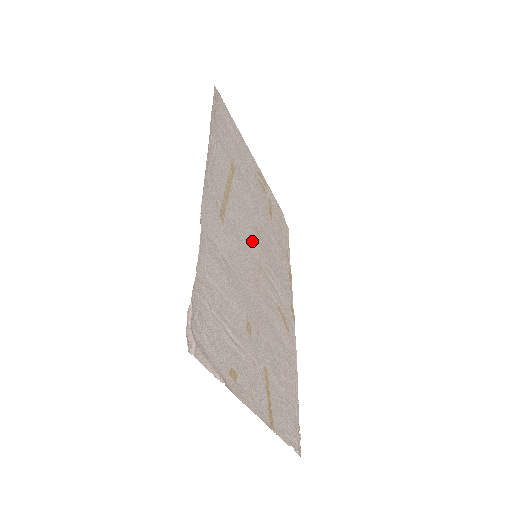
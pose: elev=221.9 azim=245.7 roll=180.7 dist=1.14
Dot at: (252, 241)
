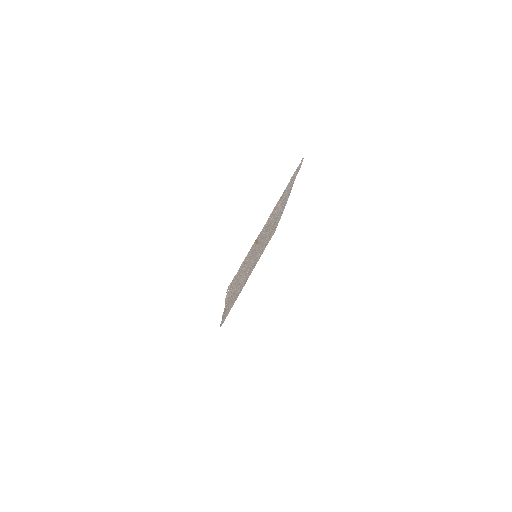
Dot at: (258, 253)
